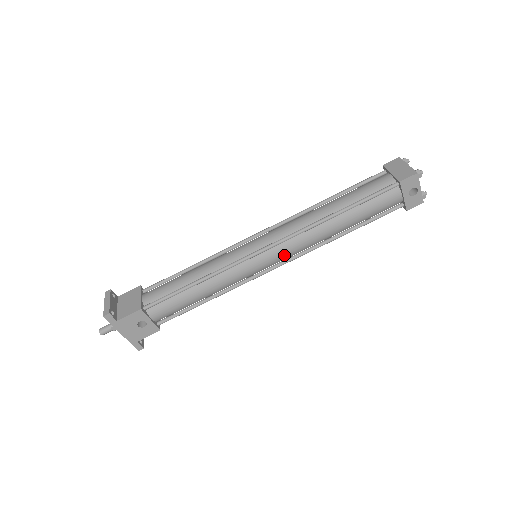
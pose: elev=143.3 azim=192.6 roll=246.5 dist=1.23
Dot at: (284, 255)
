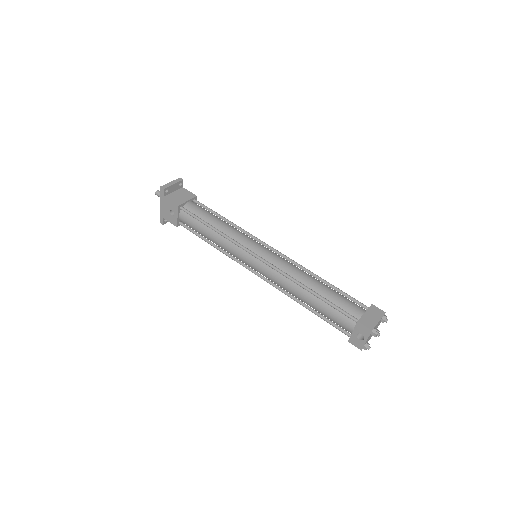
Dot at: (265, 274)
